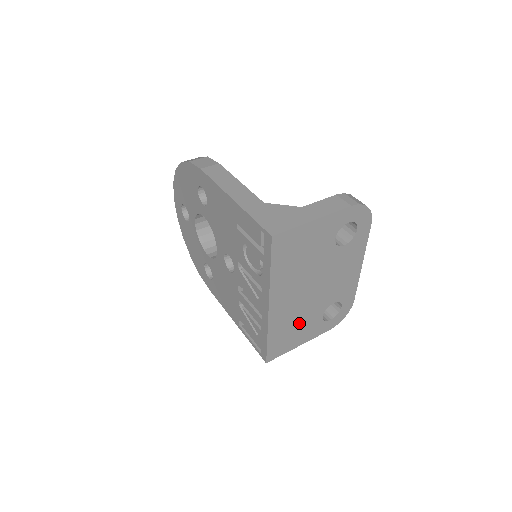
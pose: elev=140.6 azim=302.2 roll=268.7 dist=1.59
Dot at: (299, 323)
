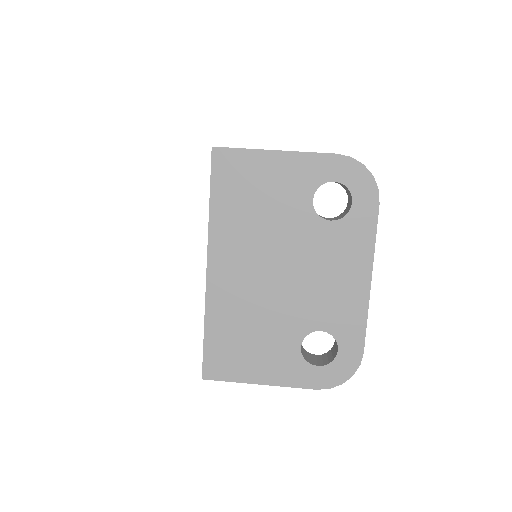
Dot at: (258, 333)
